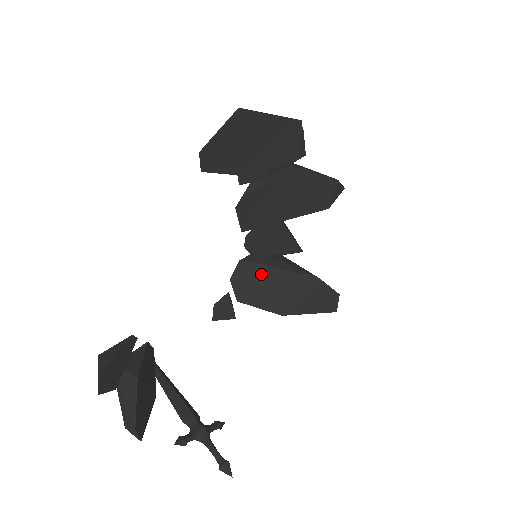
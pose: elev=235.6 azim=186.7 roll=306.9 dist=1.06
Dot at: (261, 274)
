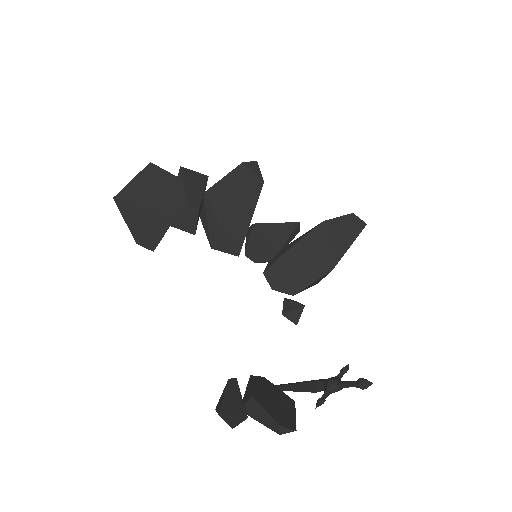
Dot at: (285, 264)
